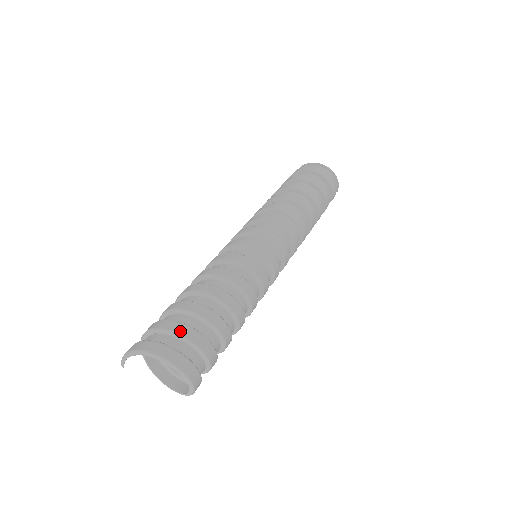
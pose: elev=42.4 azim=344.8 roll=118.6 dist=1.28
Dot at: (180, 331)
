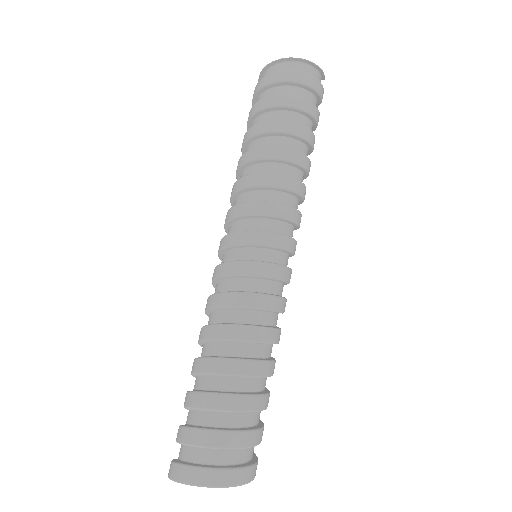
Dot at: (213, 443)
